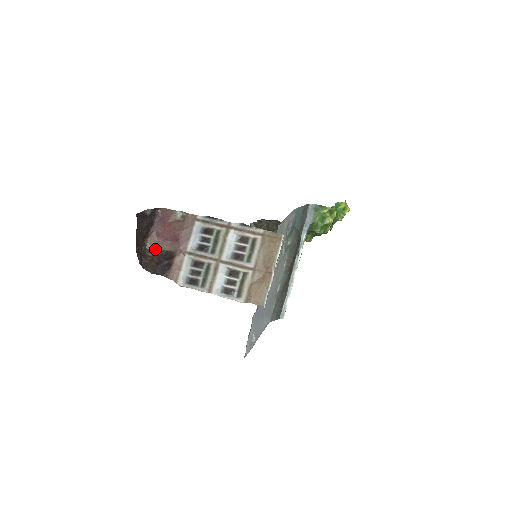
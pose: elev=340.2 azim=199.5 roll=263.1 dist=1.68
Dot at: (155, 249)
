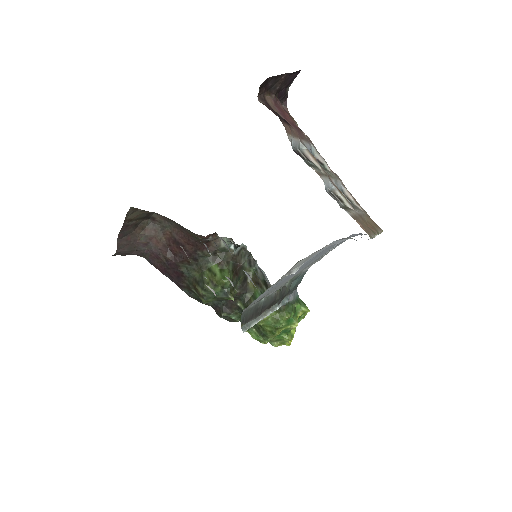
Dot at: (269, 105)
